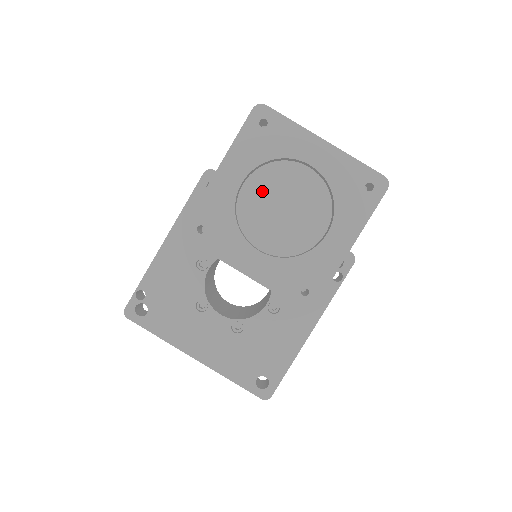
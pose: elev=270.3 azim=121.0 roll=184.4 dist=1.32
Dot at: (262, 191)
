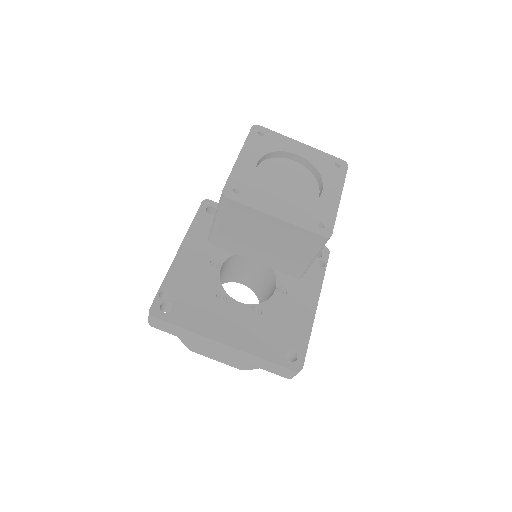
Dot at: (269, 174)
